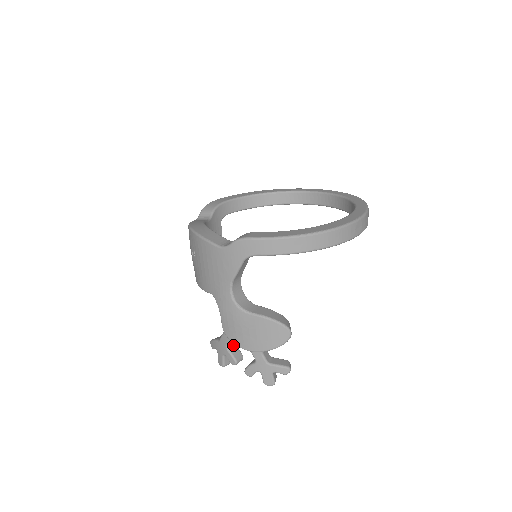
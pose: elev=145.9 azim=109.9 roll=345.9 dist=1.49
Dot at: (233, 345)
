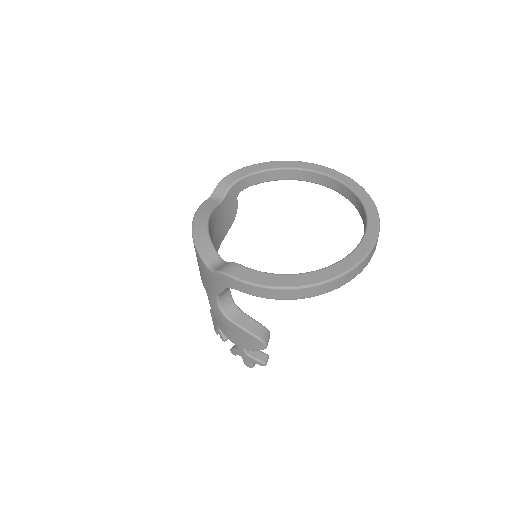
Dot at: occluded
